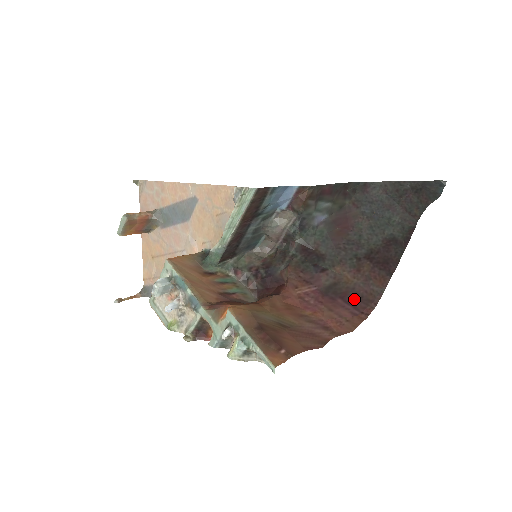
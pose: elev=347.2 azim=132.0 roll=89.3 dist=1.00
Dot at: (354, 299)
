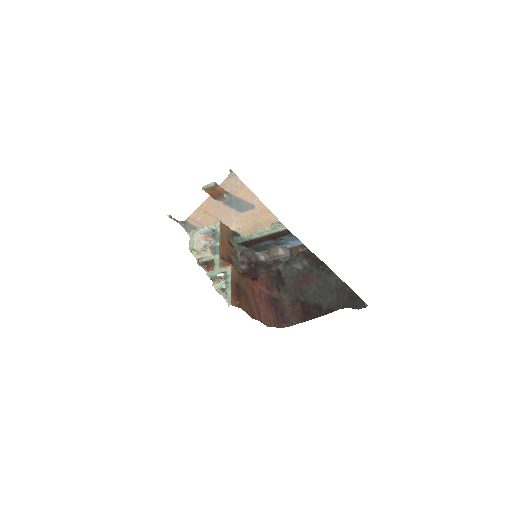
Dot at: (280, 315)
